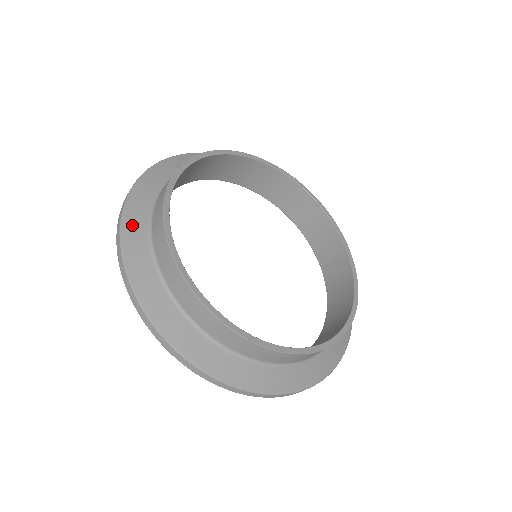
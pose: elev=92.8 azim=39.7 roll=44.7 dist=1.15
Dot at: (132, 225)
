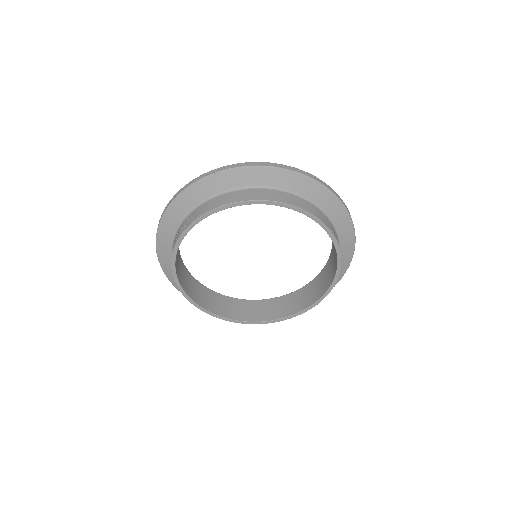
Dot at: (167, 269)
